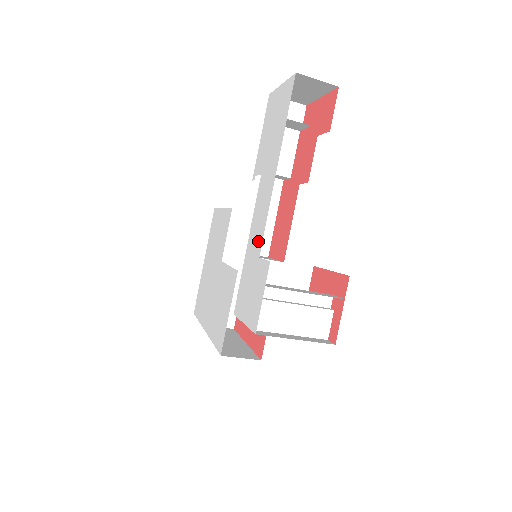
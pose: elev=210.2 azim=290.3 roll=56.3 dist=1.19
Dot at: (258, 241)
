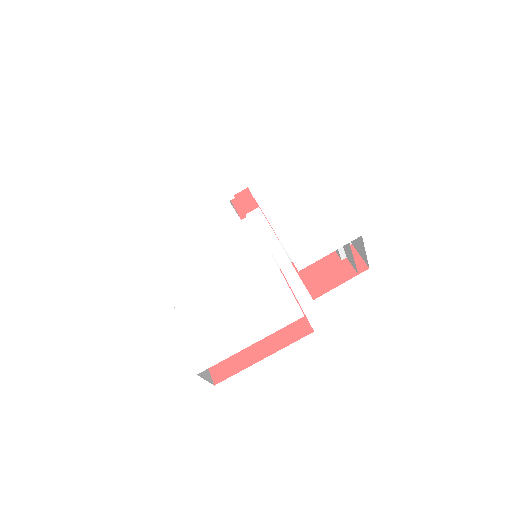
Dot at: (295, 208)
